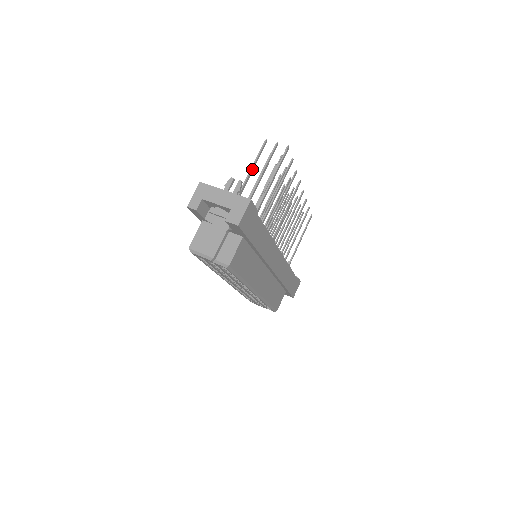
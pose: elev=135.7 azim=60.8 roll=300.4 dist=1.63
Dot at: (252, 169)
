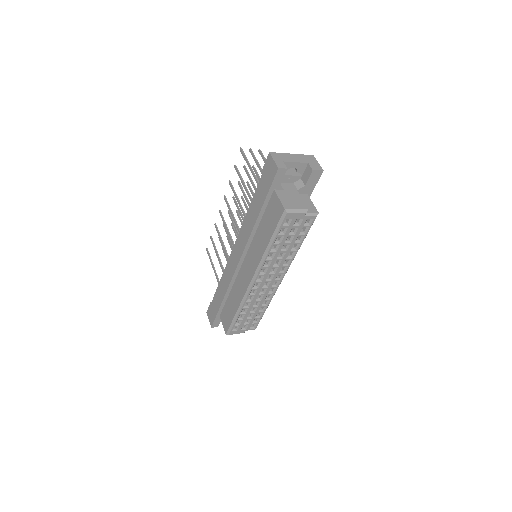
Dot at: (250, 166)
